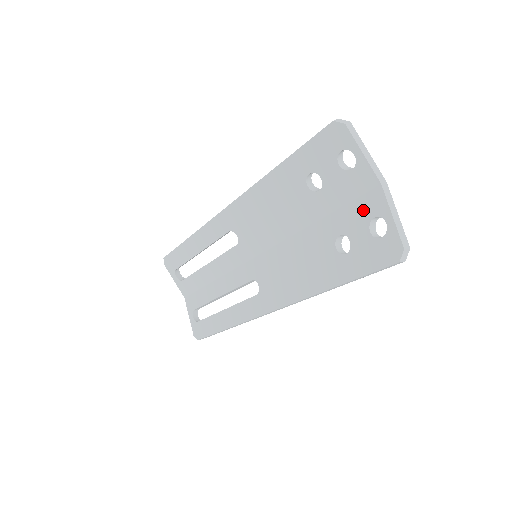
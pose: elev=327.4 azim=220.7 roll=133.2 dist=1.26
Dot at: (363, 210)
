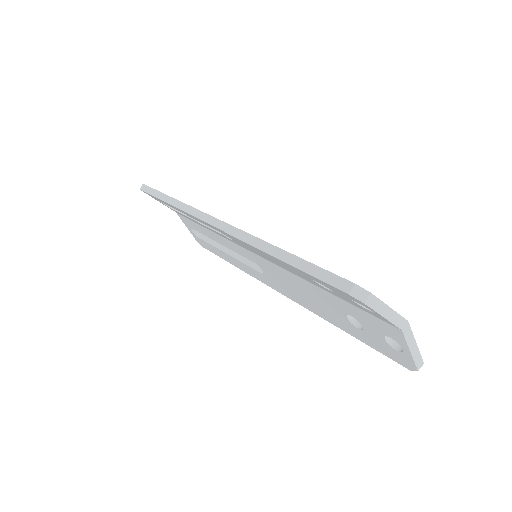
Dot at: (379, 326)
